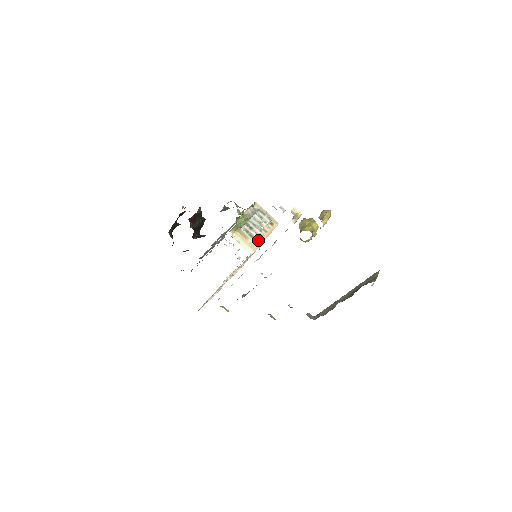
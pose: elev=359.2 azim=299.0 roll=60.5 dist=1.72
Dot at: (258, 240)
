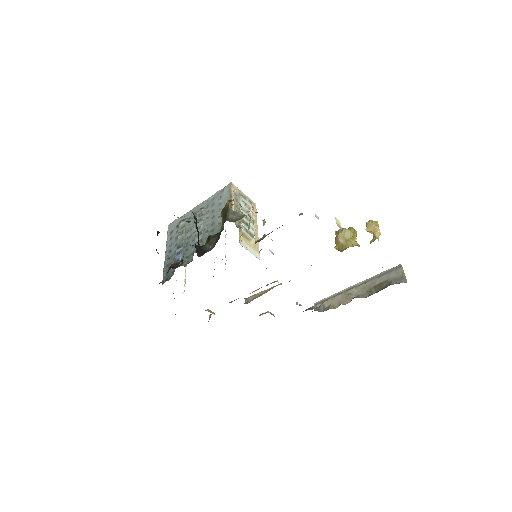
Dot at: (255, 237)
